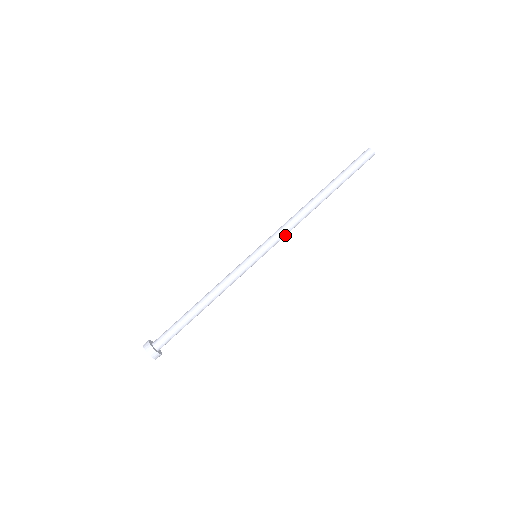
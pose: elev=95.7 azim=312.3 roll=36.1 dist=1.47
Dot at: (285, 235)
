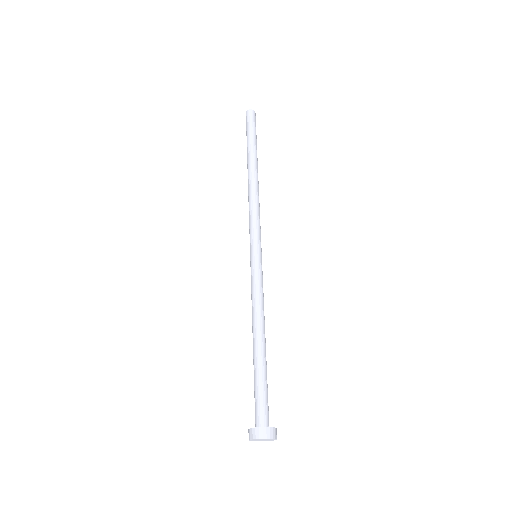
Dot at: occluded
